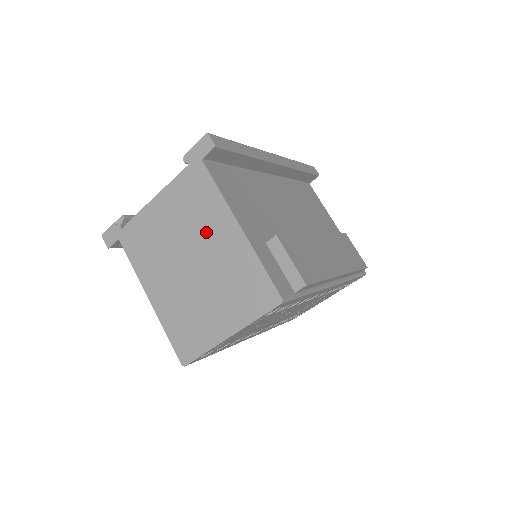
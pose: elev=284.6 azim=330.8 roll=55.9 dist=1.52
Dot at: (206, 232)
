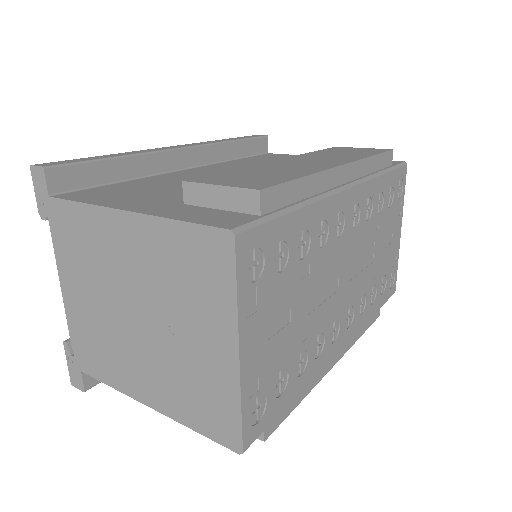
Dot at: (113, 262)
